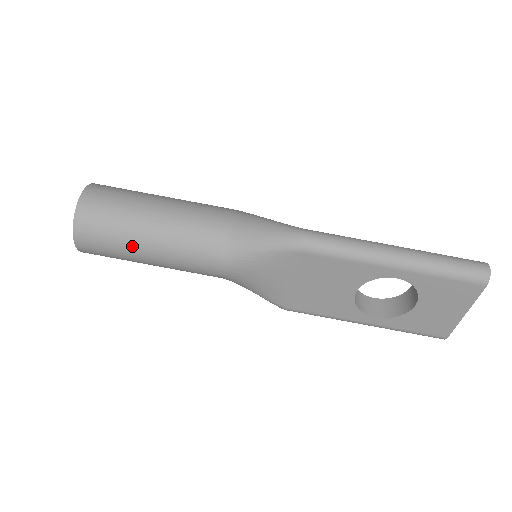
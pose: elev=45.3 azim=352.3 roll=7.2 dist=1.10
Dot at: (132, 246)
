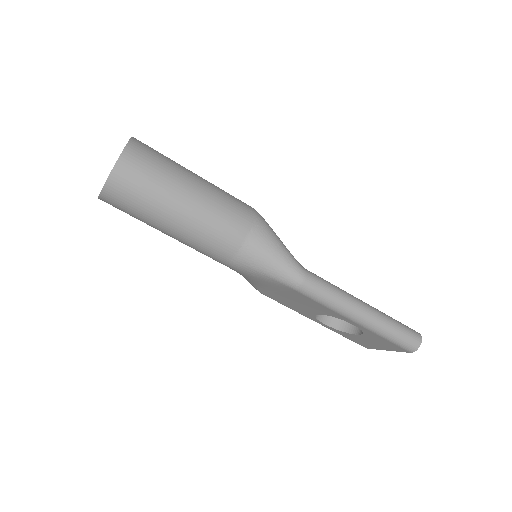
Dot at: (152, 223)
